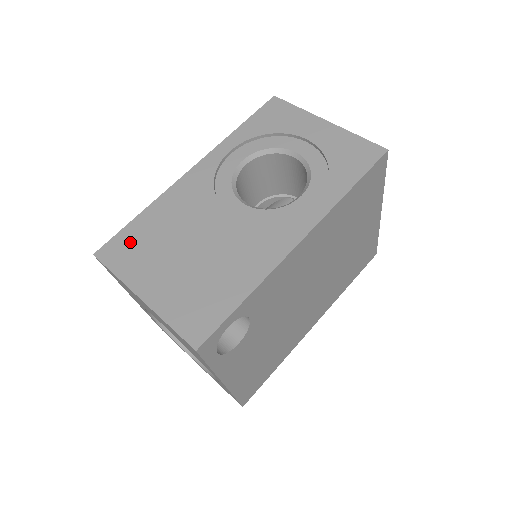
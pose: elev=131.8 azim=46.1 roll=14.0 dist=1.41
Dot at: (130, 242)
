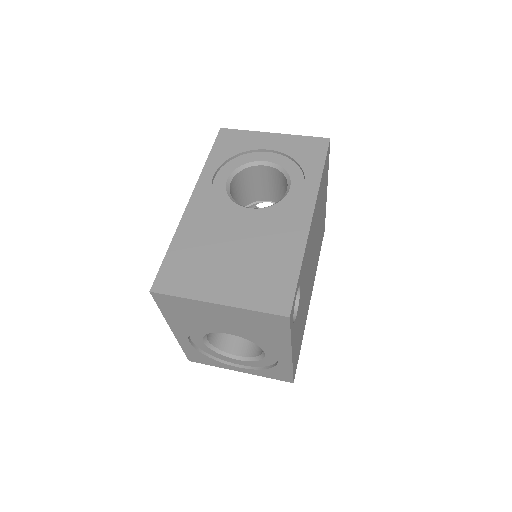
Dot at: (177, 269)
